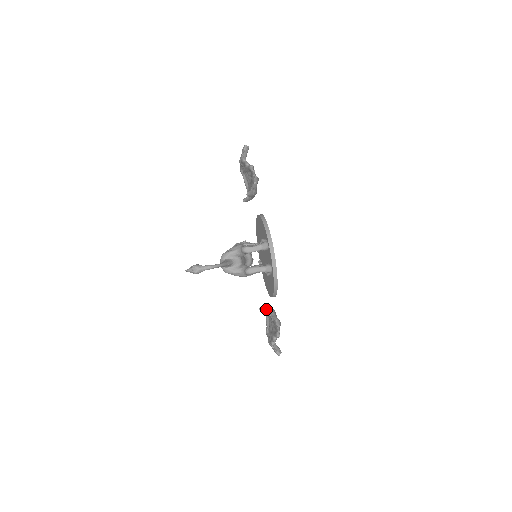
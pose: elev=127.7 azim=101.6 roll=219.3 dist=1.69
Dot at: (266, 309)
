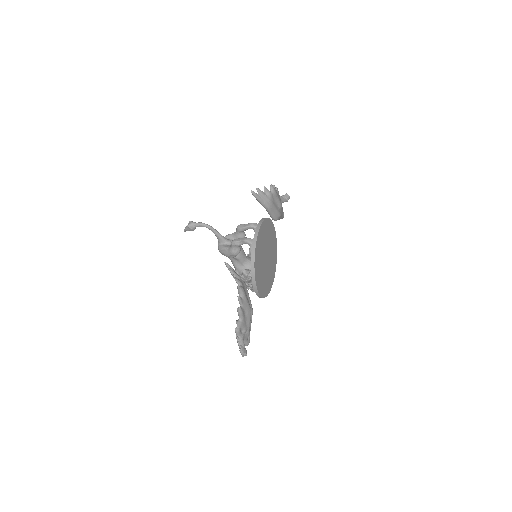
Dot at: (234, 271)
